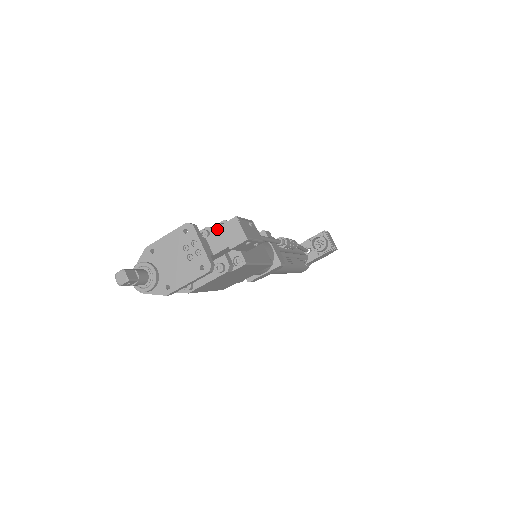
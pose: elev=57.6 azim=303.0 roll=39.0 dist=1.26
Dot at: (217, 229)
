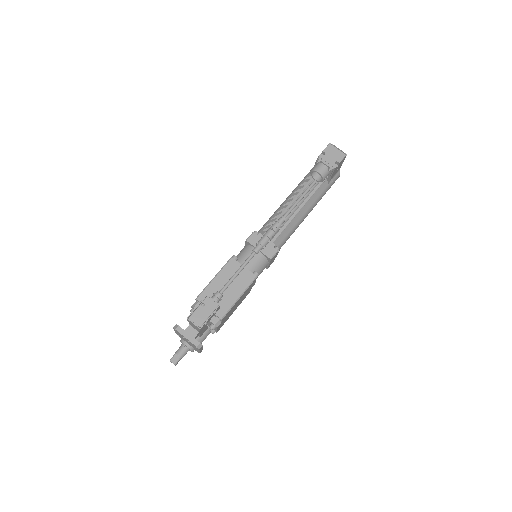
Dot at: (198, 303)
